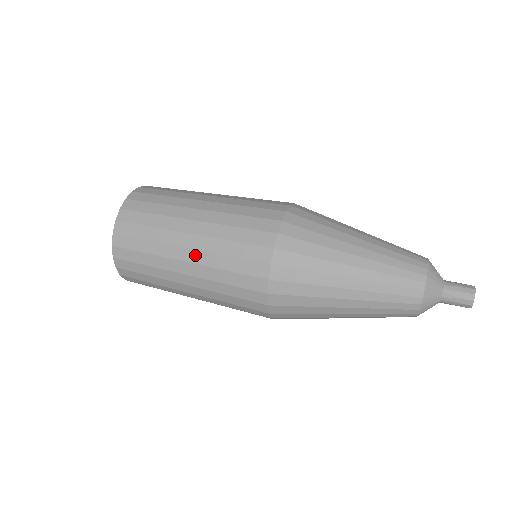
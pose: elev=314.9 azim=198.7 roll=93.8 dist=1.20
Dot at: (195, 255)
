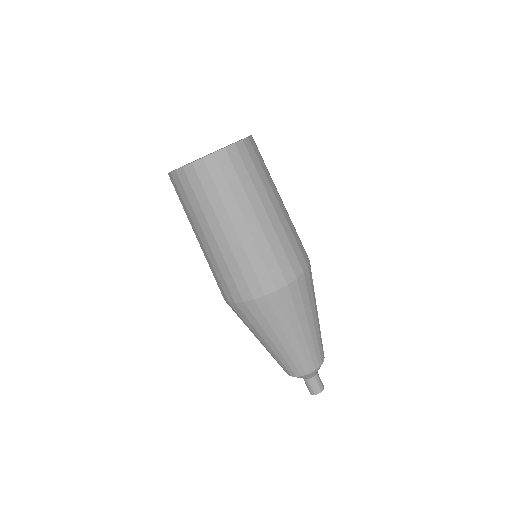
Dot at: (223, 242)
